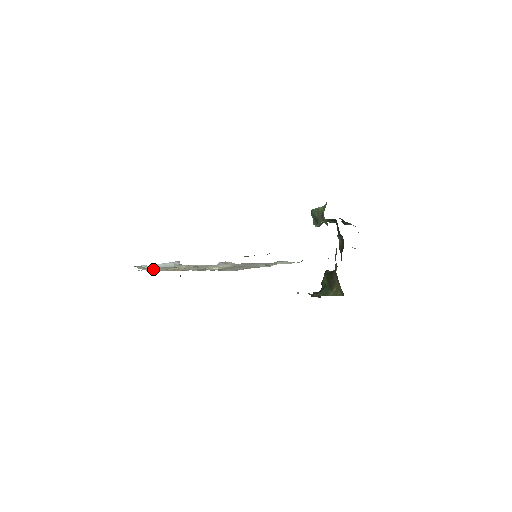
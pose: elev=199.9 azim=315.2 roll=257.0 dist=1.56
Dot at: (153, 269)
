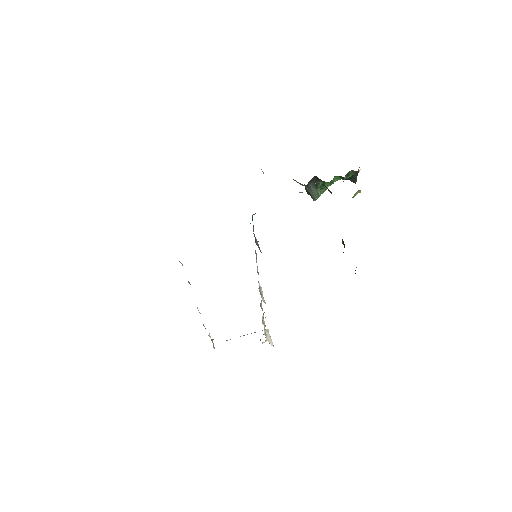
Dot at: occluded
